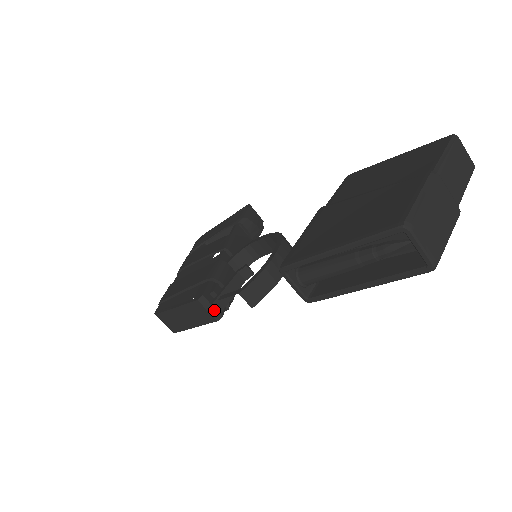
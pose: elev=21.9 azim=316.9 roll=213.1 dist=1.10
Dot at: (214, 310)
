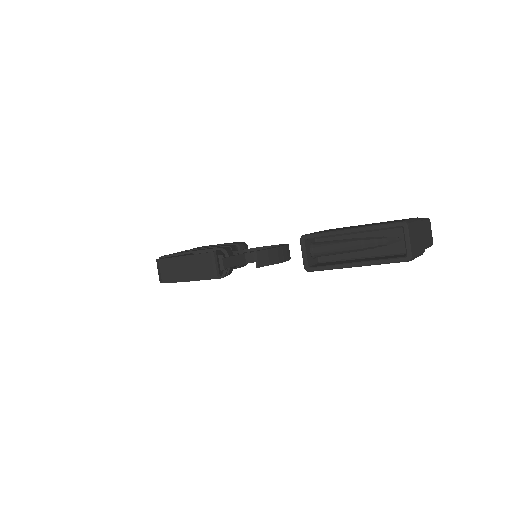
Dot at: (217, 267)
